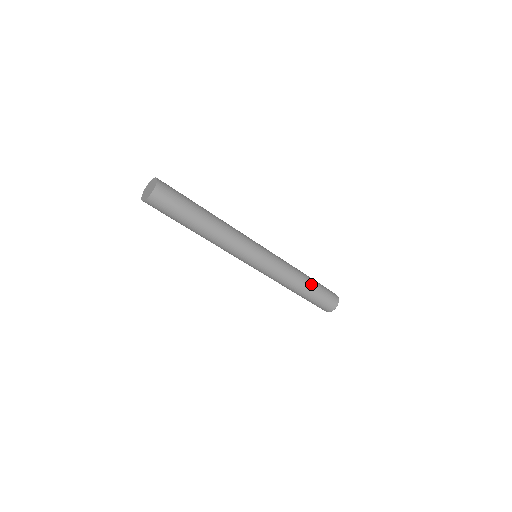
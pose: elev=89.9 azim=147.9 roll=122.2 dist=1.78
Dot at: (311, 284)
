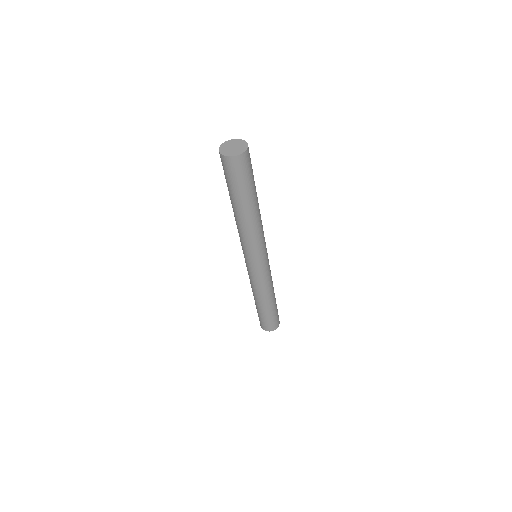
Dot at: occluded
